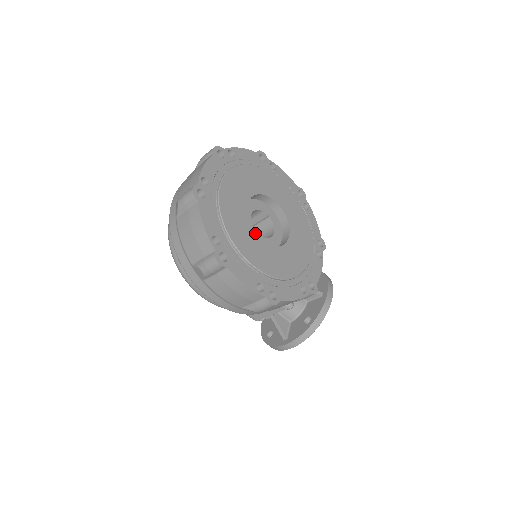
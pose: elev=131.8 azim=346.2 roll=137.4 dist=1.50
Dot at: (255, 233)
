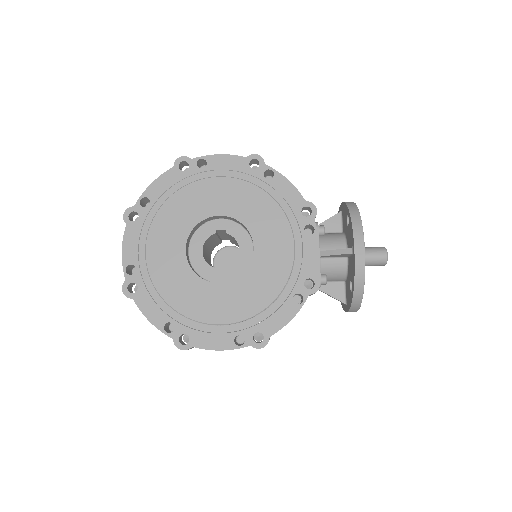
Dot at: (208, 283)
